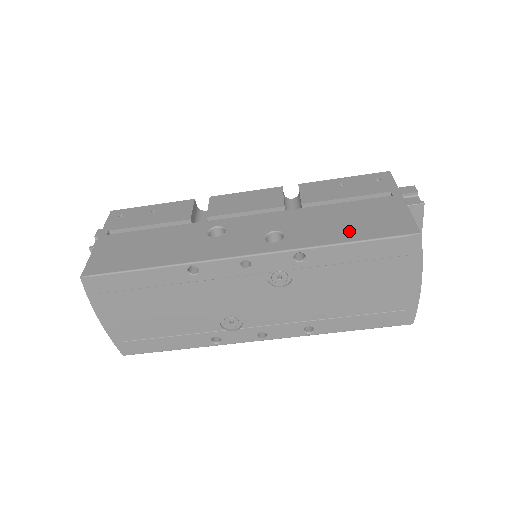
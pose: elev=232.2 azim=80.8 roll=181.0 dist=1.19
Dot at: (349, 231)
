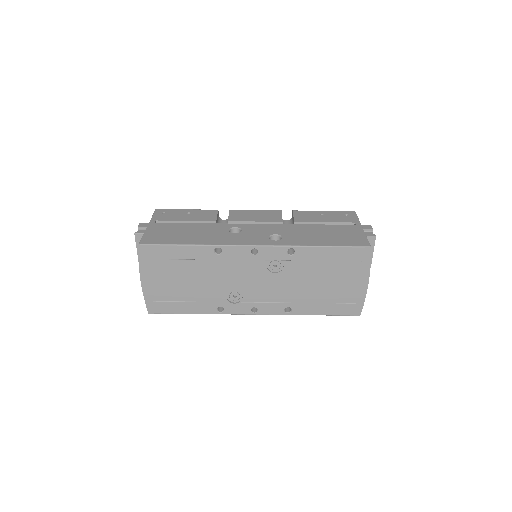
Dot at: (325, 240)
